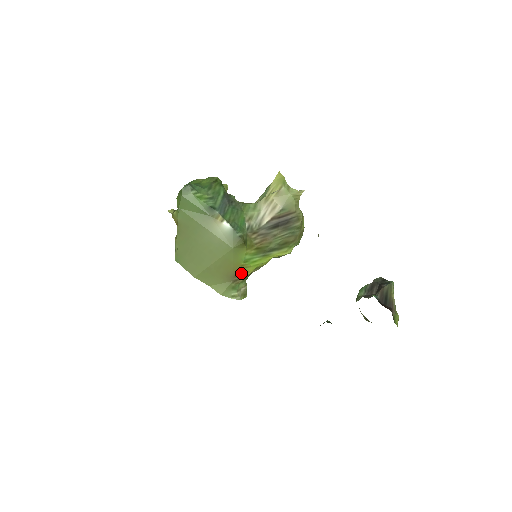
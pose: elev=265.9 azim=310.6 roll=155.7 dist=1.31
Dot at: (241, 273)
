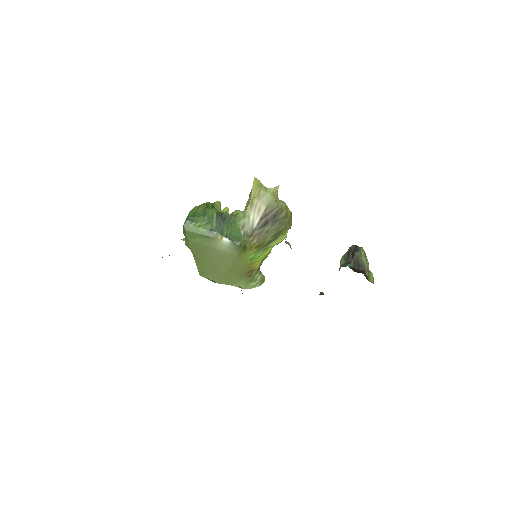
Dot at: (252, 269)
